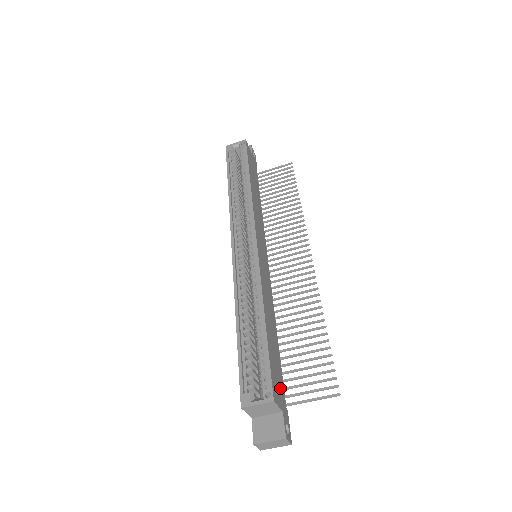
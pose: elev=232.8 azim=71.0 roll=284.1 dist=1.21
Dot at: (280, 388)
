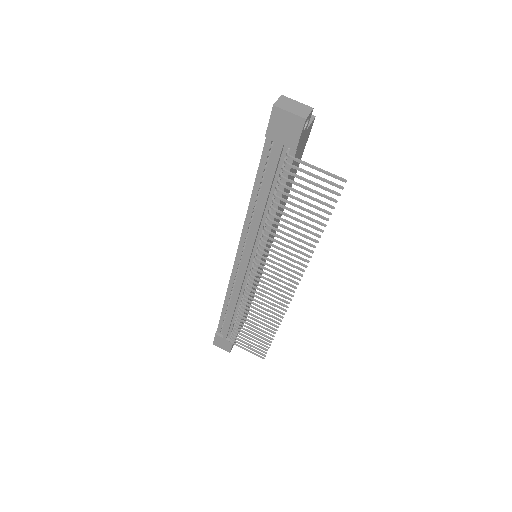
Dot at: (299, 152)
